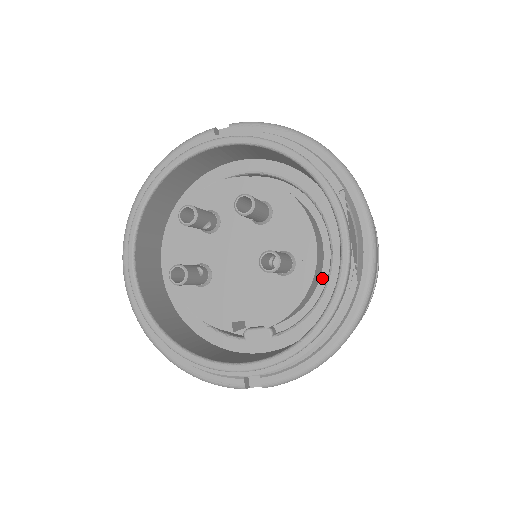
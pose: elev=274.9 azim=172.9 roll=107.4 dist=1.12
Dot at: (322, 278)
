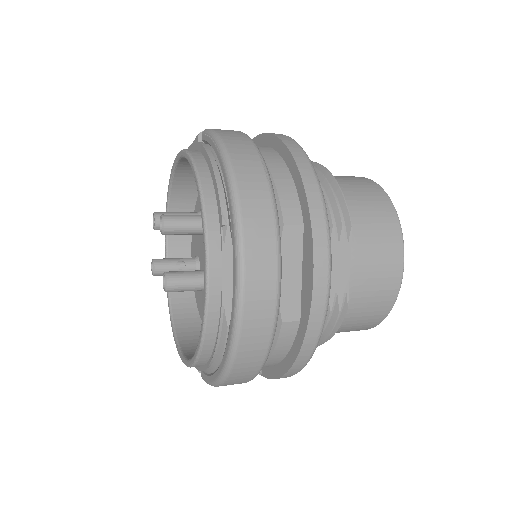
Dot at: occluded
